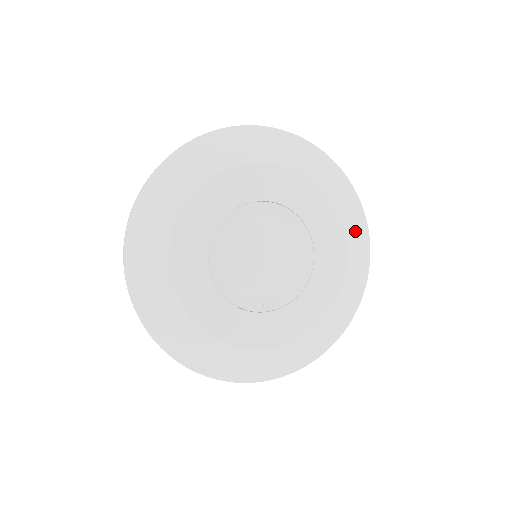
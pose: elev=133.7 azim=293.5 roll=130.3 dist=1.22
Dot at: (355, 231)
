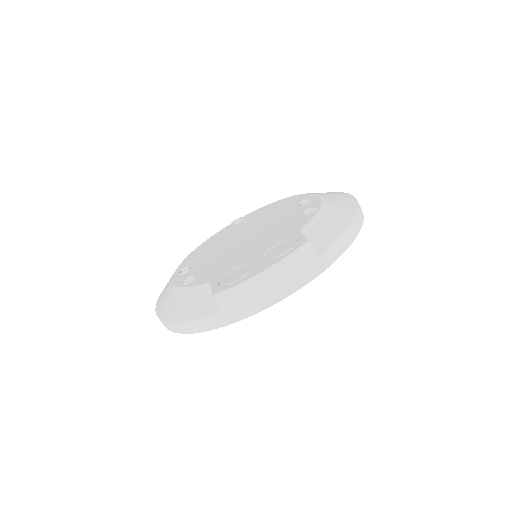
Dot at: occluded
